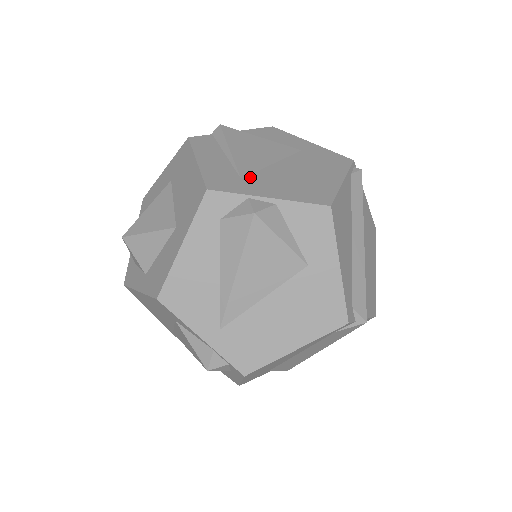
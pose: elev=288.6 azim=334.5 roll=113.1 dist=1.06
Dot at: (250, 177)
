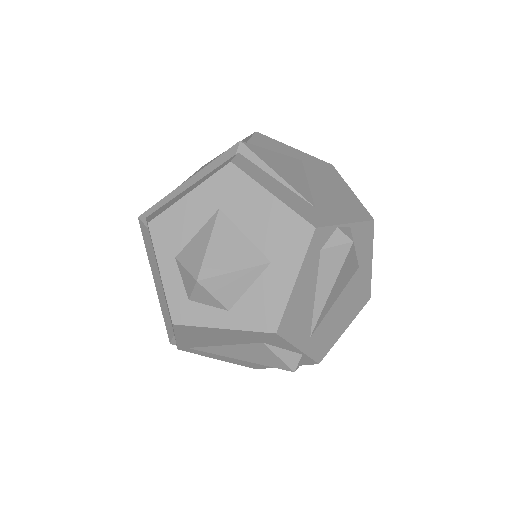
Dot at: (317, 204)
